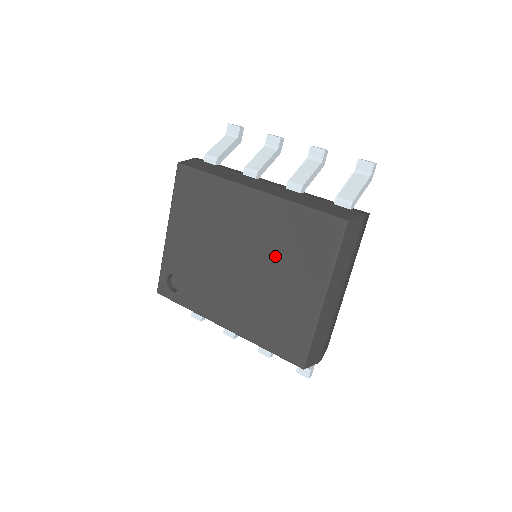
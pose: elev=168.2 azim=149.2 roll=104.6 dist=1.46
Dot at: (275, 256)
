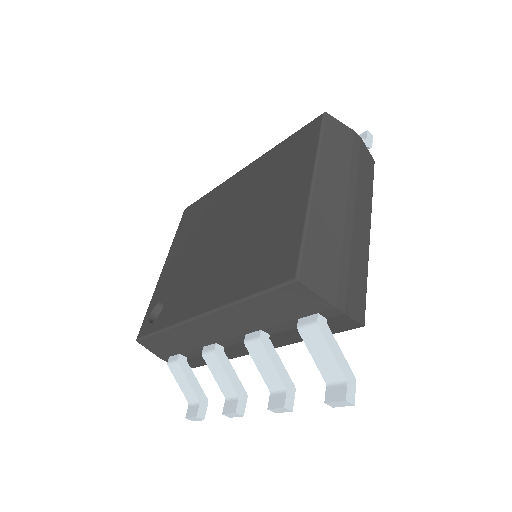
Dot at: (260, 195)
